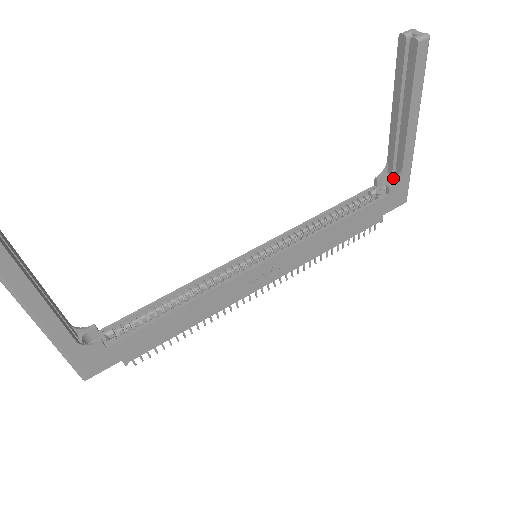
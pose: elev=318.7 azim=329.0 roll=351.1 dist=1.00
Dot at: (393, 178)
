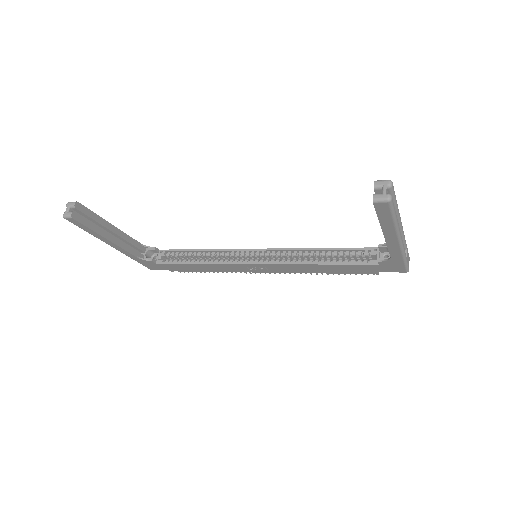
Dot at: occluded
